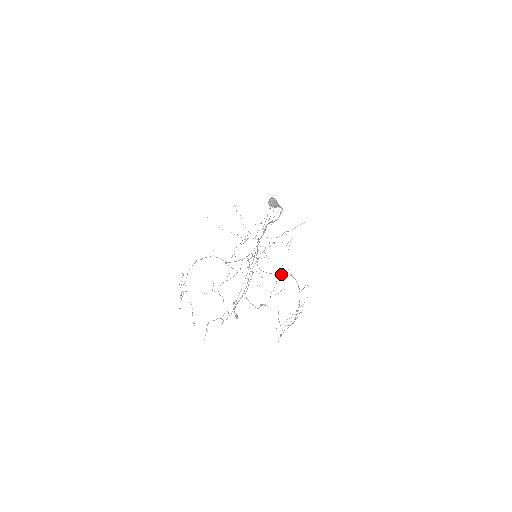
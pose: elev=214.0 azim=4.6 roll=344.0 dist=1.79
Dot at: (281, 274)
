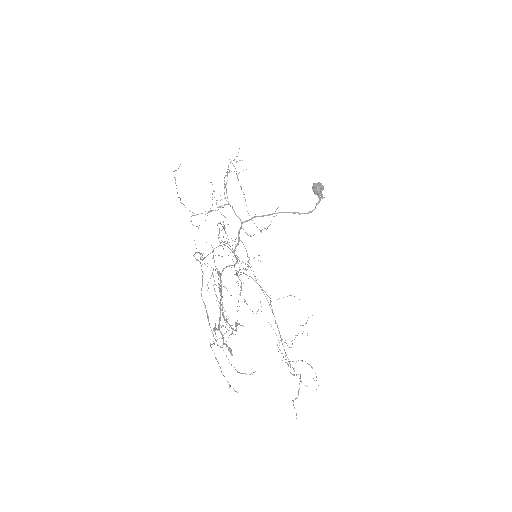
Dot at: (241, 274)
